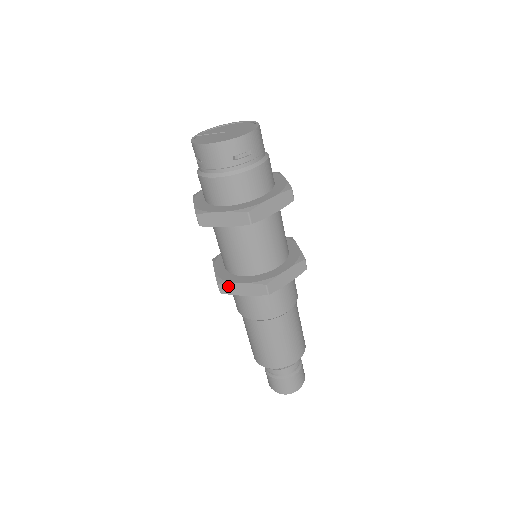
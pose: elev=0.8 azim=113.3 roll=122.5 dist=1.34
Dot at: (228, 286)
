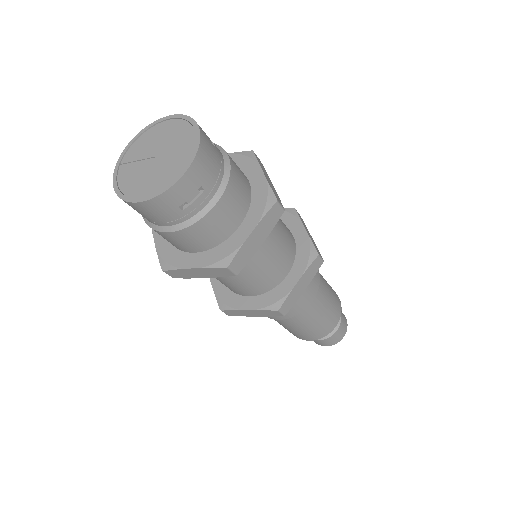
Dot at: (234, 312)
